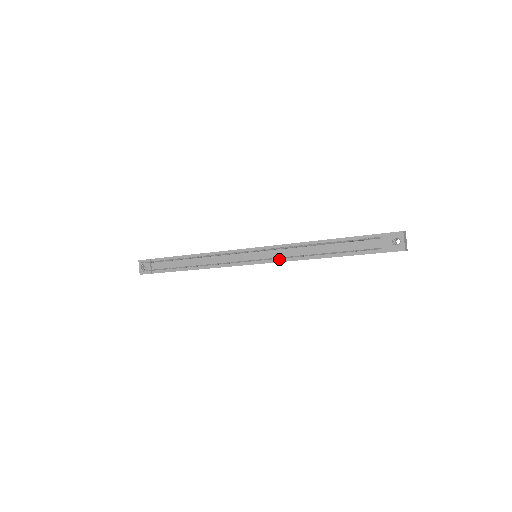
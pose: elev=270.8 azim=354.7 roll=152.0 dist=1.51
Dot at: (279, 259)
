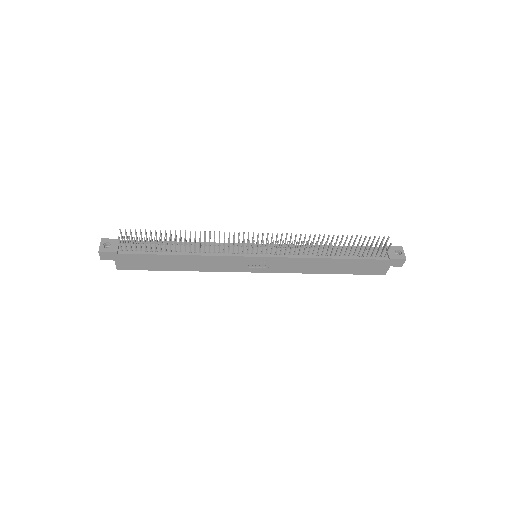
Dot at: (288, 255)
